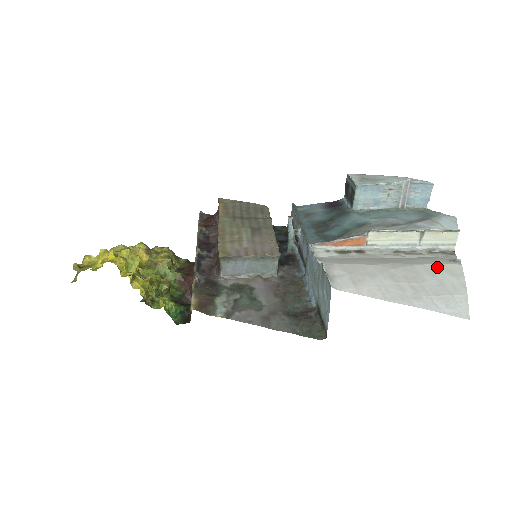
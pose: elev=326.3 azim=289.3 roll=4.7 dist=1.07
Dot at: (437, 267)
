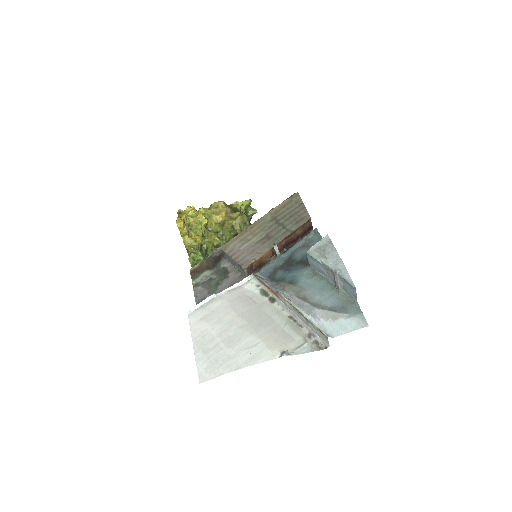
Dot at: (259, 347)
